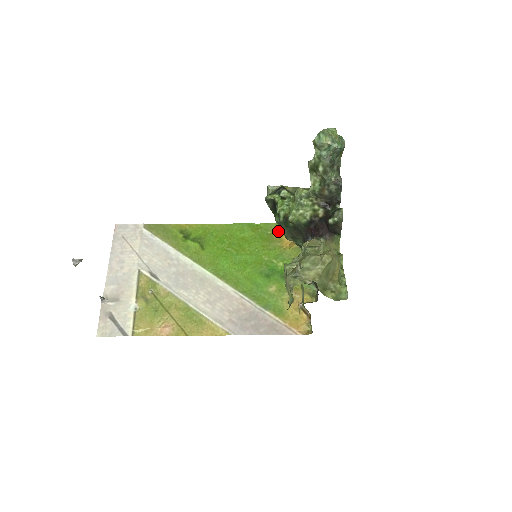
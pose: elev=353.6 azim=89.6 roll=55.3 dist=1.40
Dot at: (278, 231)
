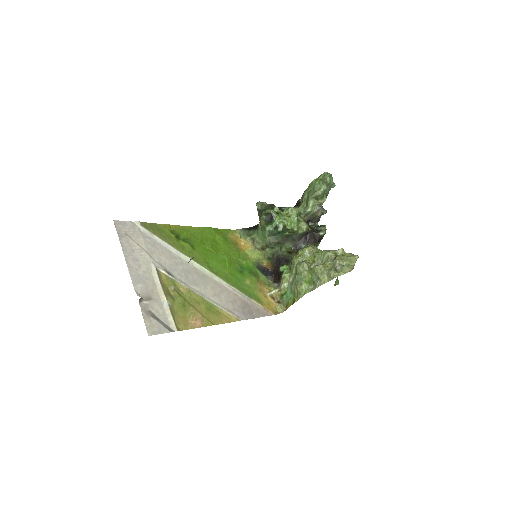
Dot at: (232, 236)
